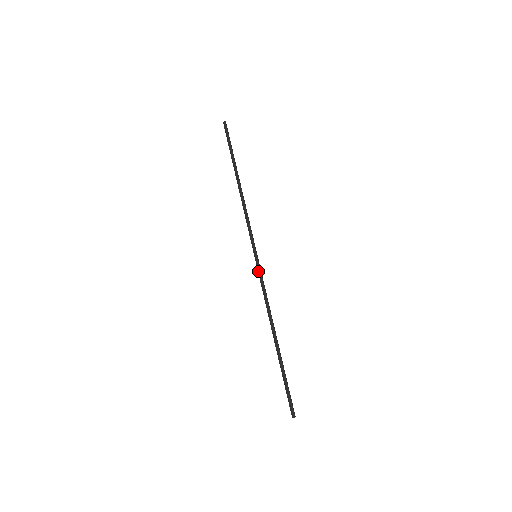
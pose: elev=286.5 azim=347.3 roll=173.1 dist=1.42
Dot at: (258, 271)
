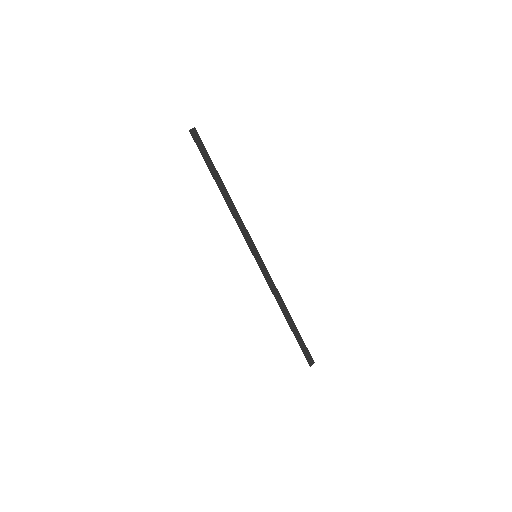
Dot at: (260, 269)
